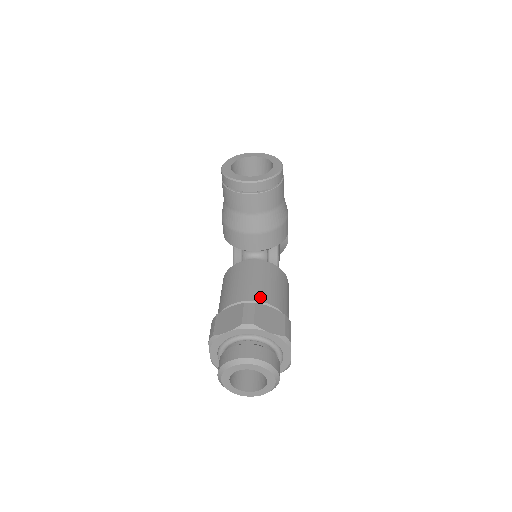
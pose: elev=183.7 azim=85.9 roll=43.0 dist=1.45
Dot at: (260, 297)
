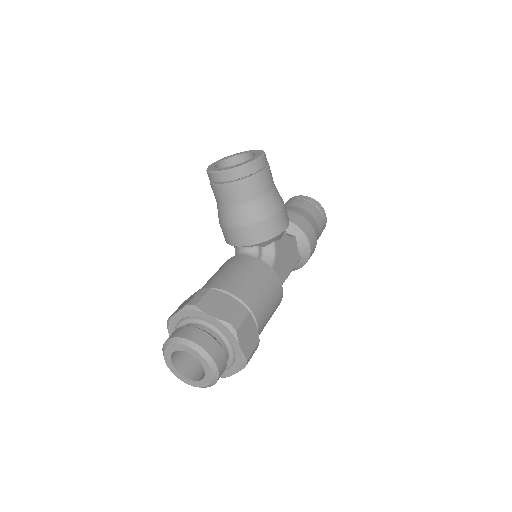
Dot at: (223, 285)
